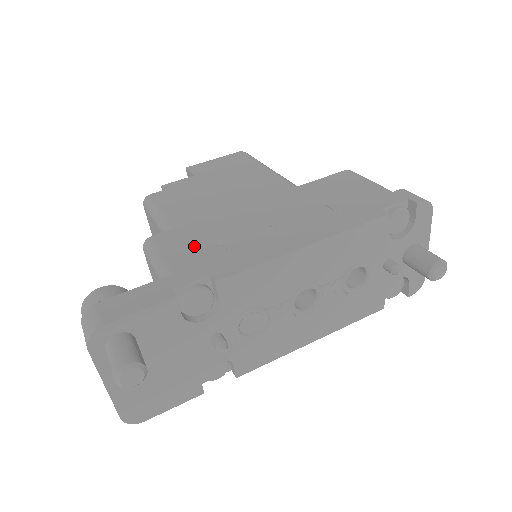
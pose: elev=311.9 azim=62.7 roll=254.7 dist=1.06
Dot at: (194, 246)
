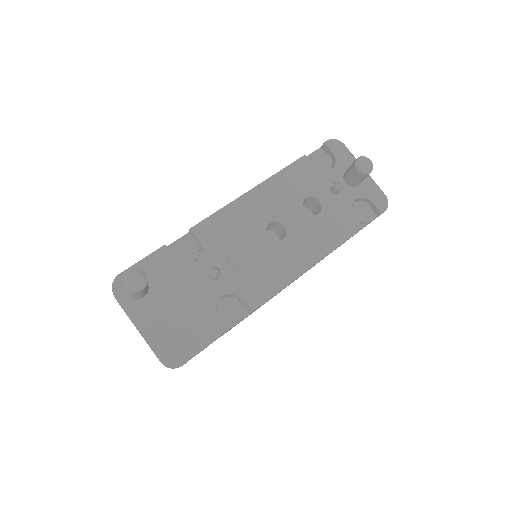
Dot at: occluded
